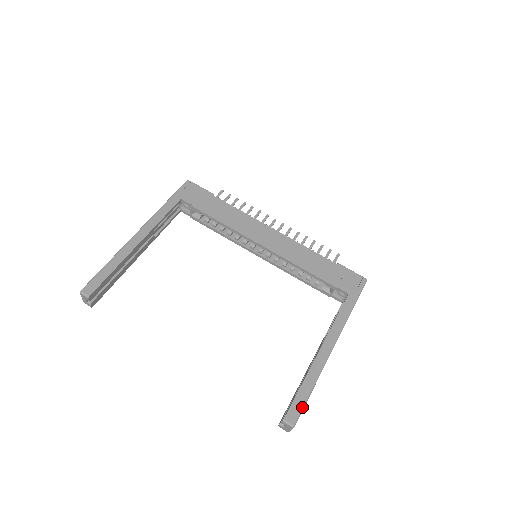
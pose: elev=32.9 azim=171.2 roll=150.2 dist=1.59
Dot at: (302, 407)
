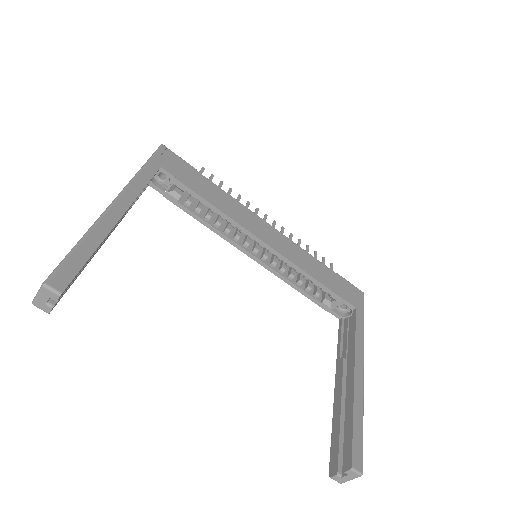
Dot at: (362, 447)
